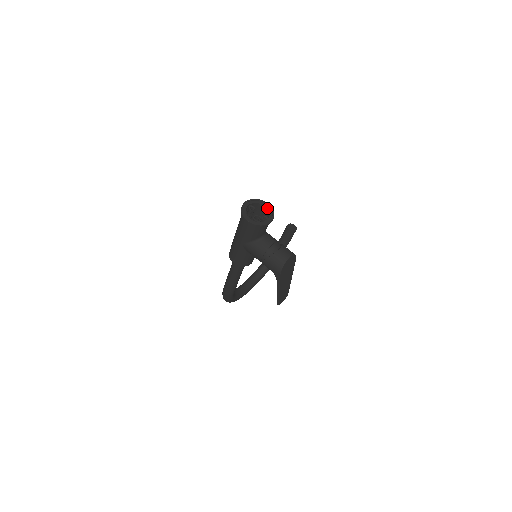
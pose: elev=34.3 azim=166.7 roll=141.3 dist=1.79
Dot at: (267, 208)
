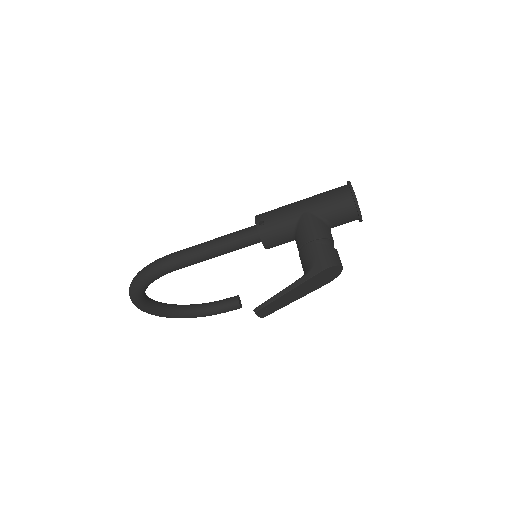
Dot at: occluded
